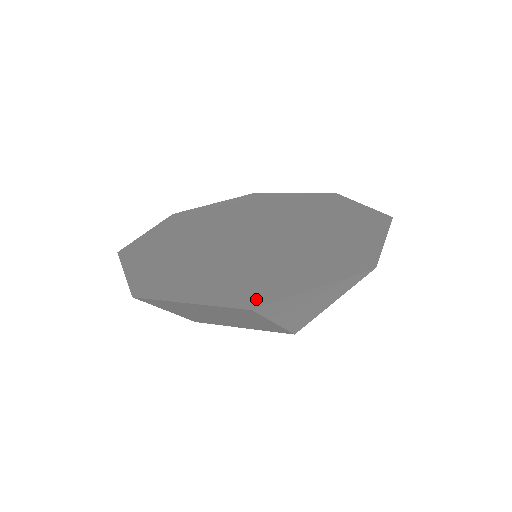
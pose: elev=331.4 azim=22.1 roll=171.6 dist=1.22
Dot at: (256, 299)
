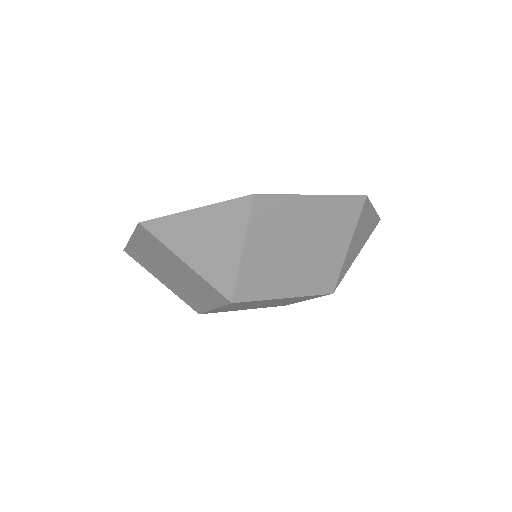
Dot at: occluded
